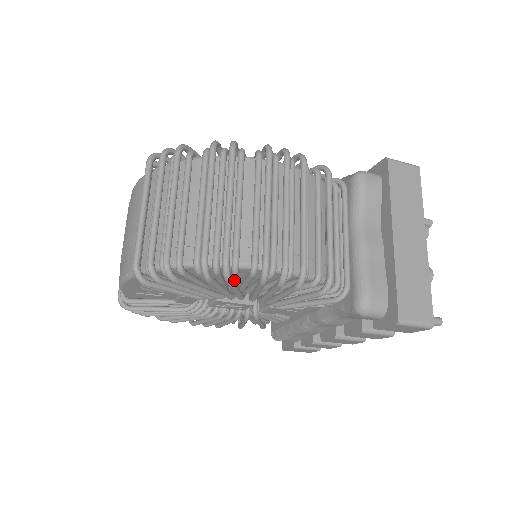
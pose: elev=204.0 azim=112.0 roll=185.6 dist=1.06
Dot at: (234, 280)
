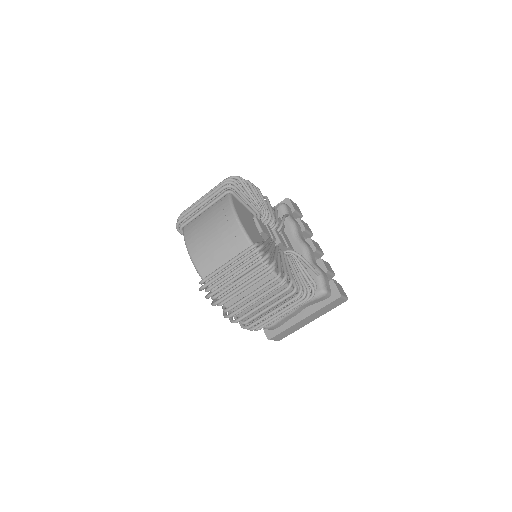
Dot at: occluded
